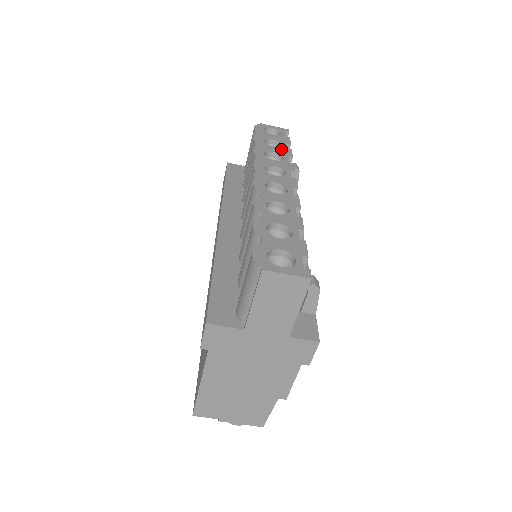
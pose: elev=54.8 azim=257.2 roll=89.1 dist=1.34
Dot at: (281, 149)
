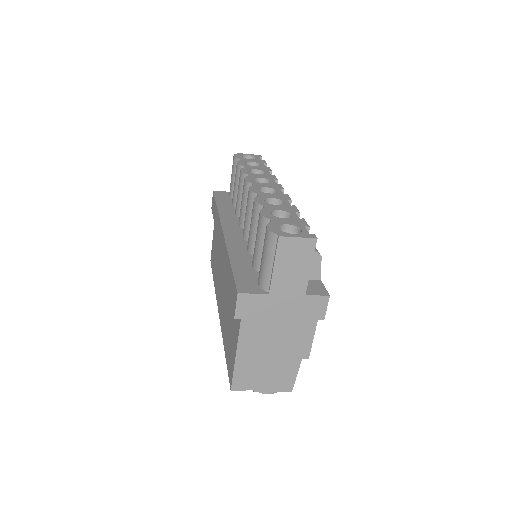
Dot at: (261, 167)
